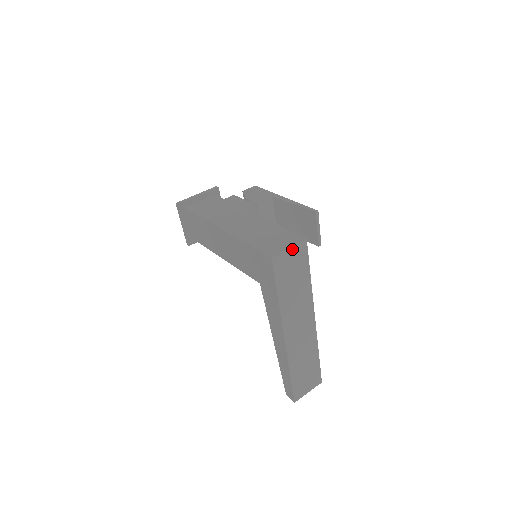
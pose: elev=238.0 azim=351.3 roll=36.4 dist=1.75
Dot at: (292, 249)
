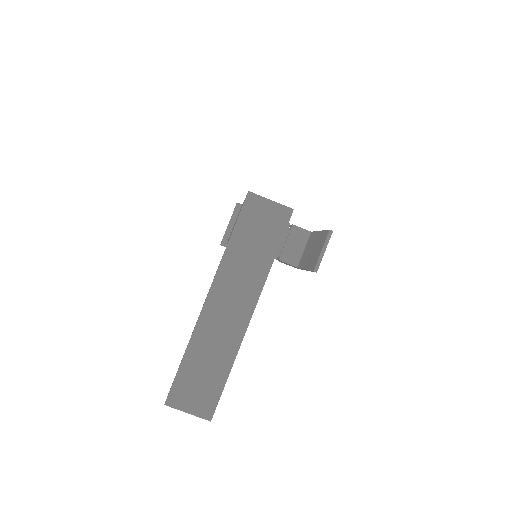
Dot at: (273, 204)
